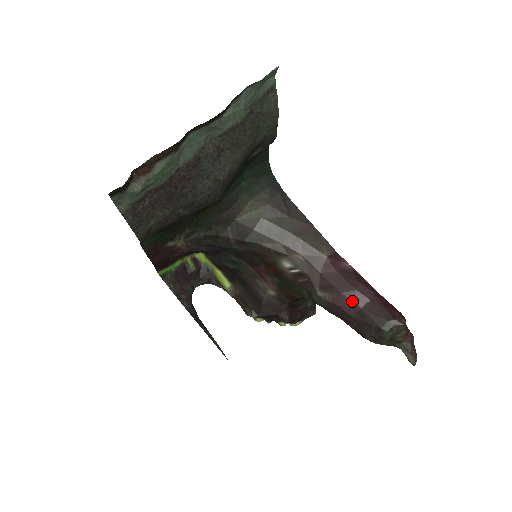
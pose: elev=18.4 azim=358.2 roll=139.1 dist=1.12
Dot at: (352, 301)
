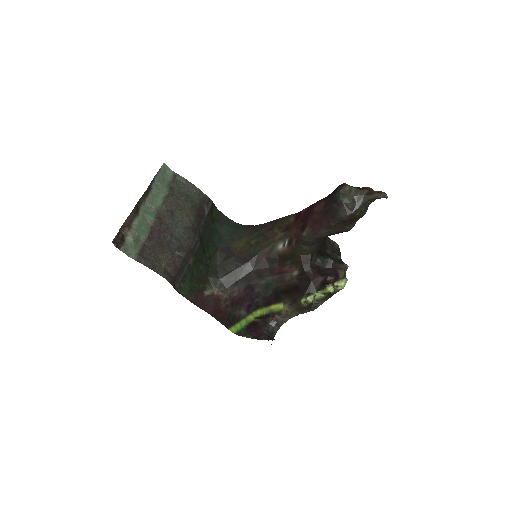
Dot at: (317, 213)
